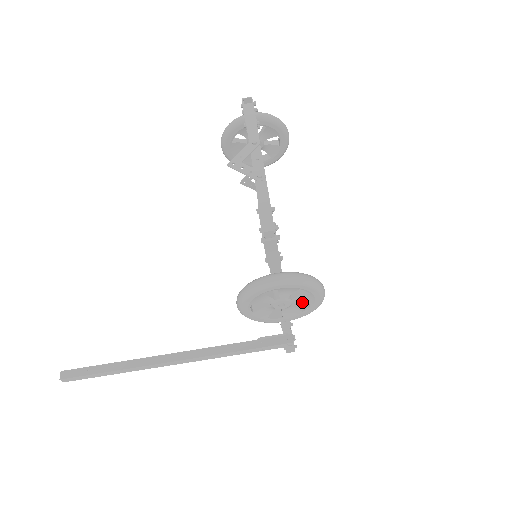
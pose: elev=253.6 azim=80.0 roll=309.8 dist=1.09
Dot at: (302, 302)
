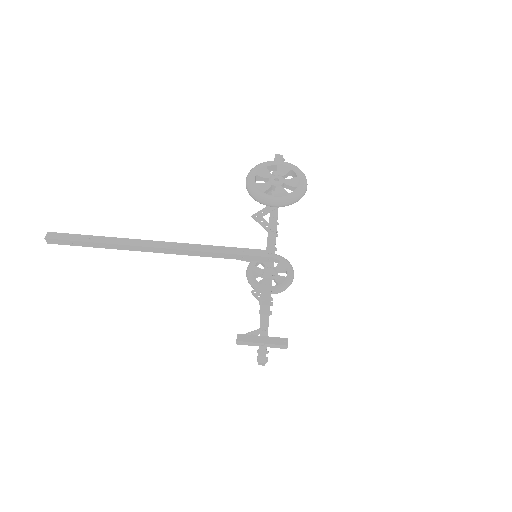
Dot at: (291, 186)
